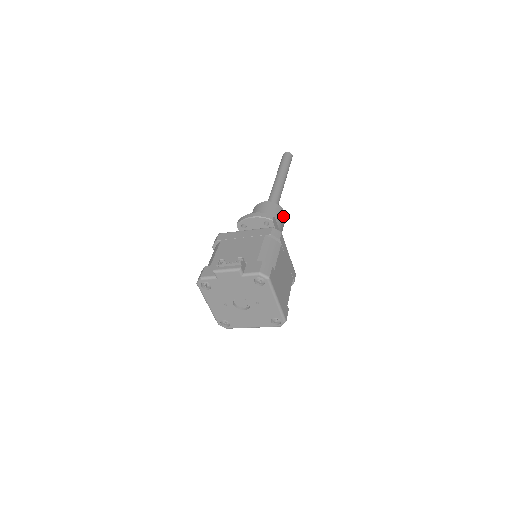
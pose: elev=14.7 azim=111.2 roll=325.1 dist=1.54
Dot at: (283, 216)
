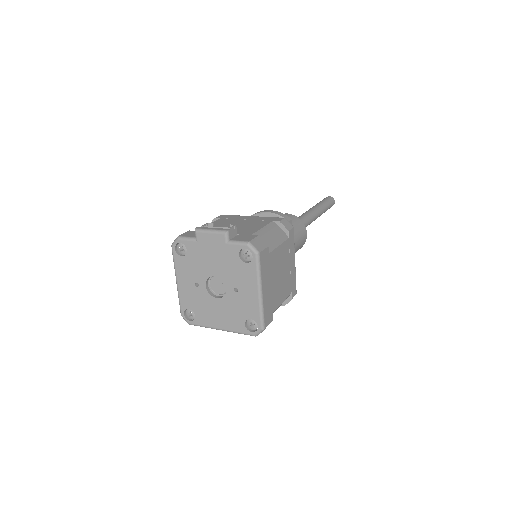
Dot at: (303, 234)
